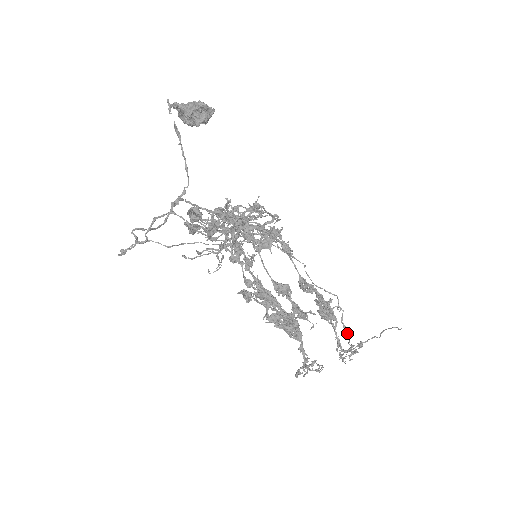
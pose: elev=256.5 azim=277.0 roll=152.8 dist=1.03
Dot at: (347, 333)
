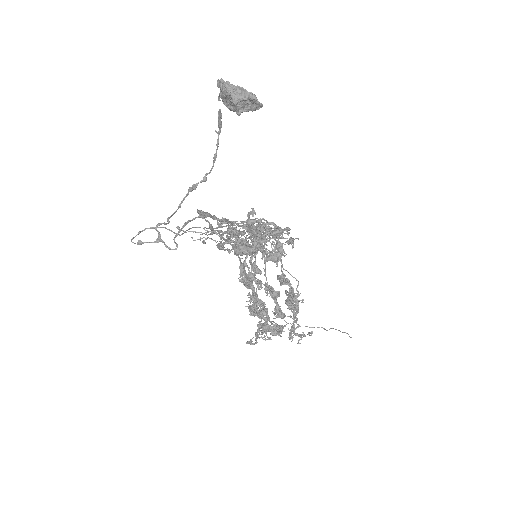
Dot at: occluded
